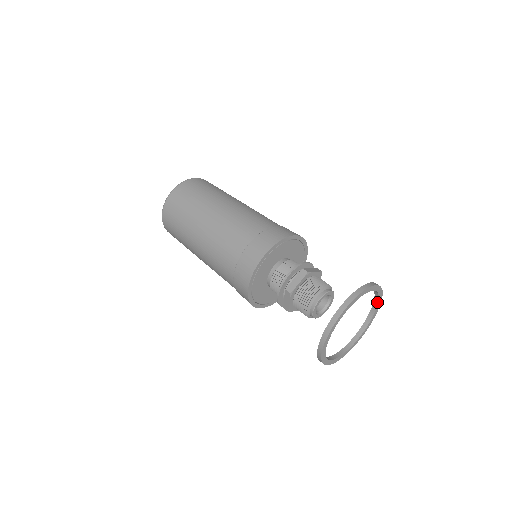
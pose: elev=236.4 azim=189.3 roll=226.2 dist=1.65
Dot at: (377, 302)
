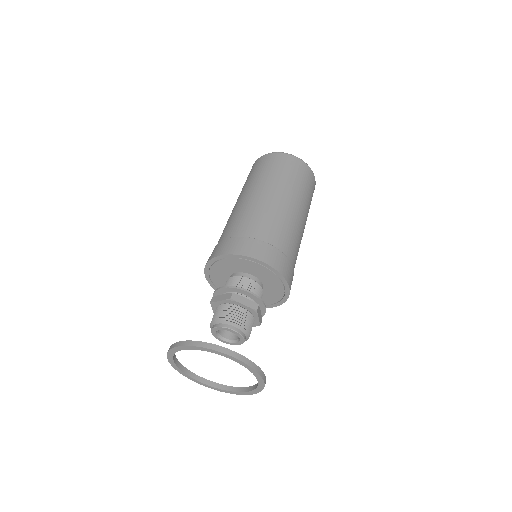
Dot at: (257, 378)
